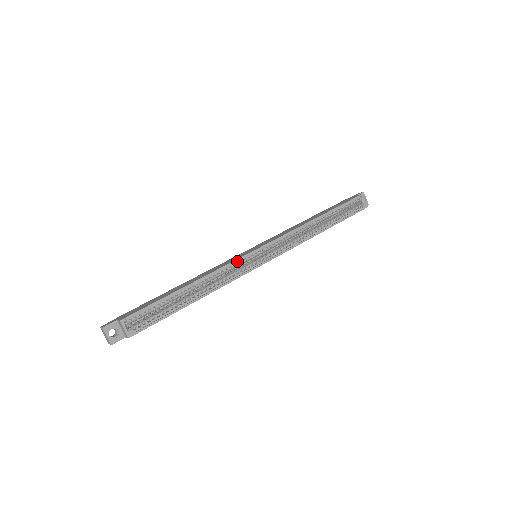
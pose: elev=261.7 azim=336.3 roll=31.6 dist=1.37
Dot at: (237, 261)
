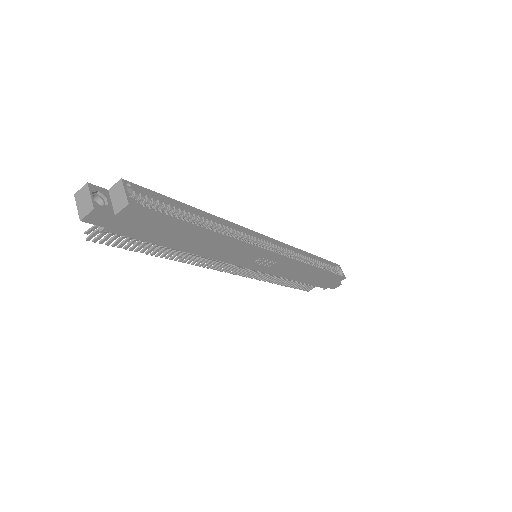
Dot at: (247, 232)
